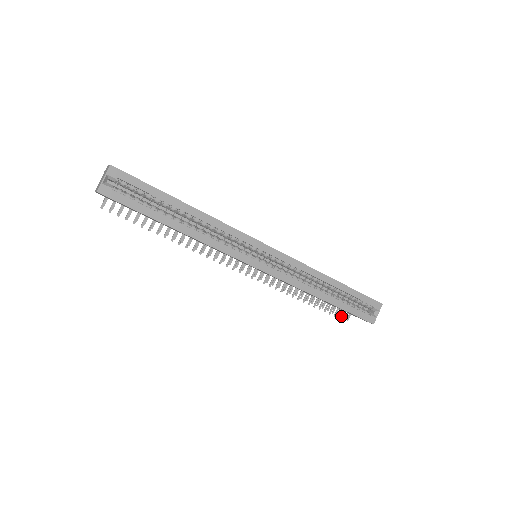
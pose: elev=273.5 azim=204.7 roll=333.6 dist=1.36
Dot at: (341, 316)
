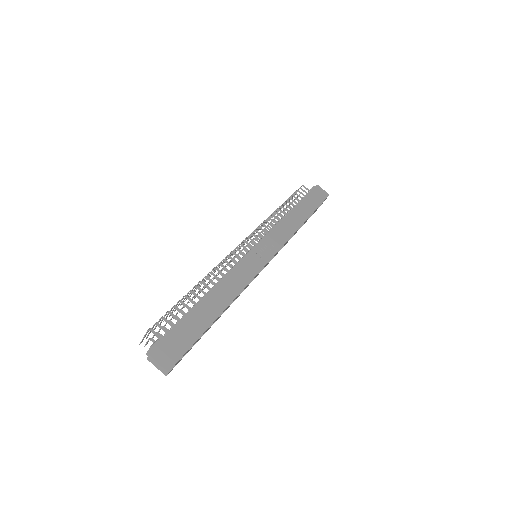
Dot at: occluded
